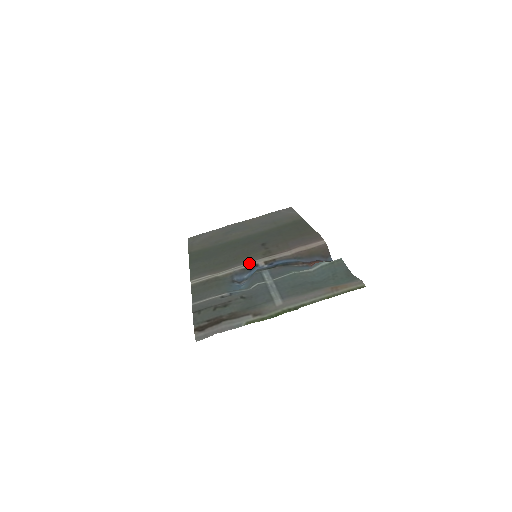
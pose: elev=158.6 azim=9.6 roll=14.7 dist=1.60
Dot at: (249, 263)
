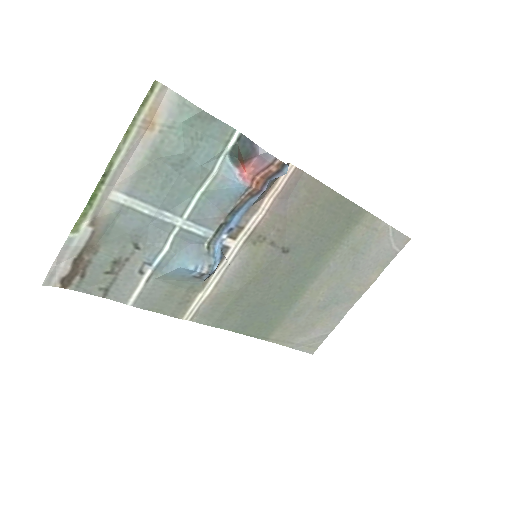
Dot at: (230, 258)
